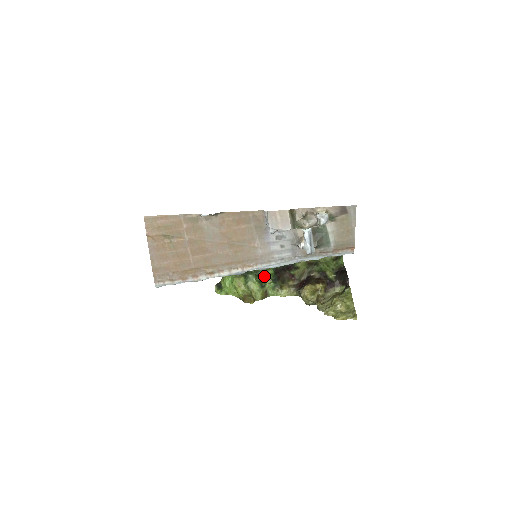
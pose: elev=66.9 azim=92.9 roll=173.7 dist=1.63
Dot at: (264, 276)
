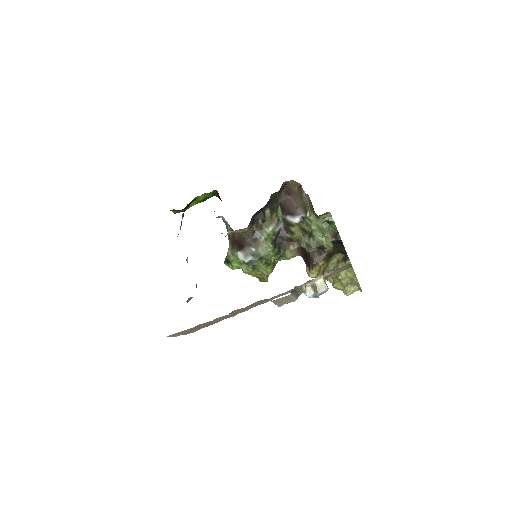
Dot at: (267, 257)
